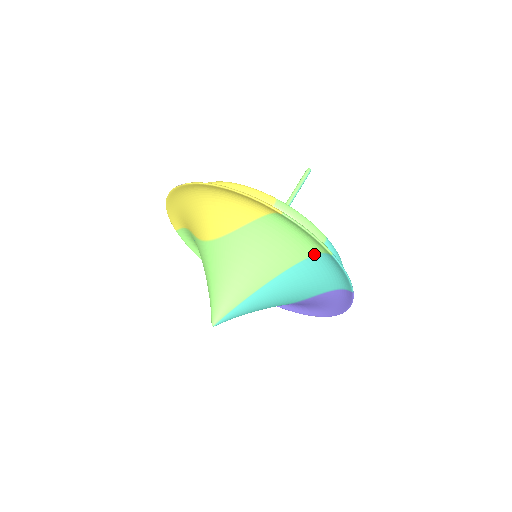
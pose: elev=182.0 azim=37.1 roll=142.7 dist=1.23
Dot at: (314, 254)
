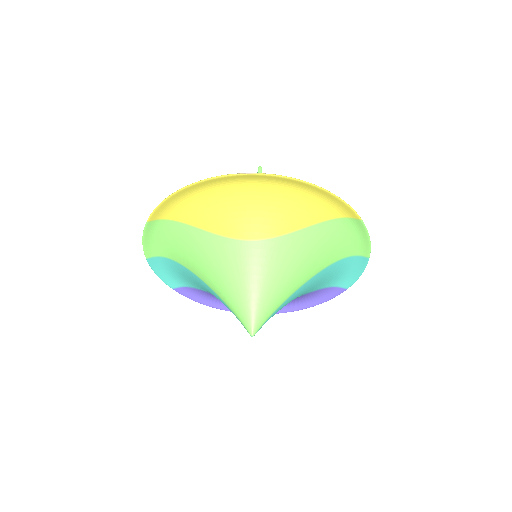
Dot at: (347, 256)
